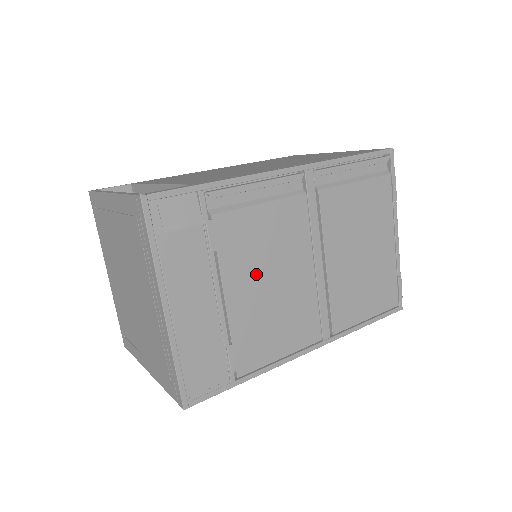
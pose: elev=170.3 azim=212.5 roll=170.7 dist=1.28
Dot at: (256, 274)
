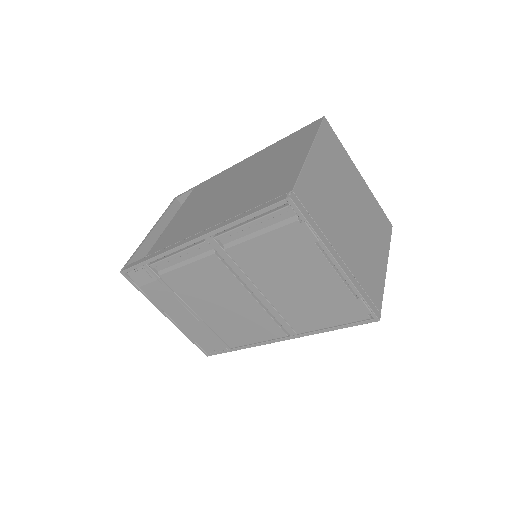
Dot at: (208, 301)
